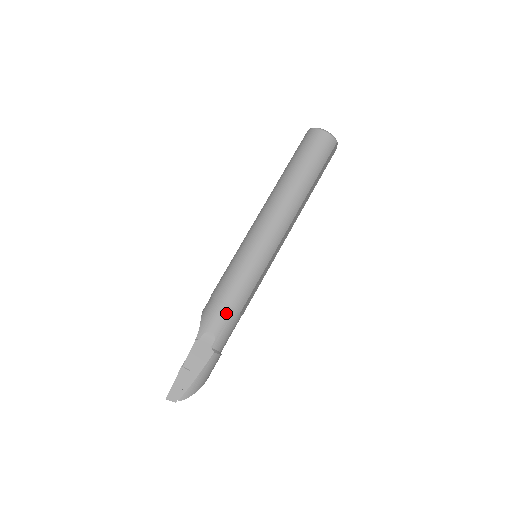
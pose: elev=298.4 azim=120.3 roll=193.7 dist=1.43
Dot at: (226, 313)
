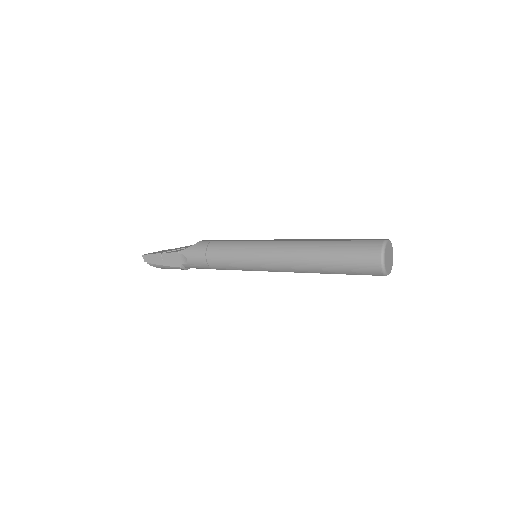
Dot at: (203, 262)
